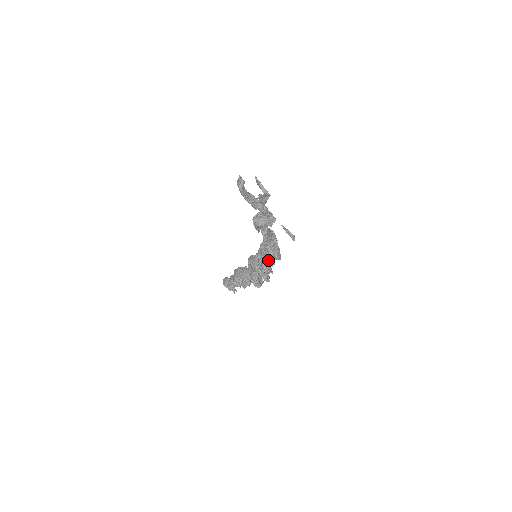
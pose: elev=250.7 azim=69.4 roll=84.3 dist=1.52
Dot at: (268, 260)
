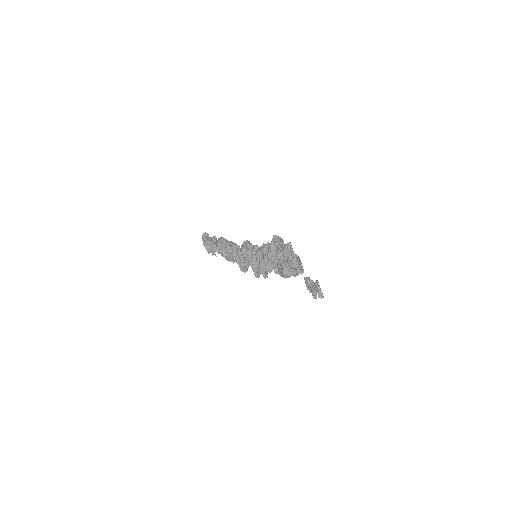
Dot at: (268, 266)
